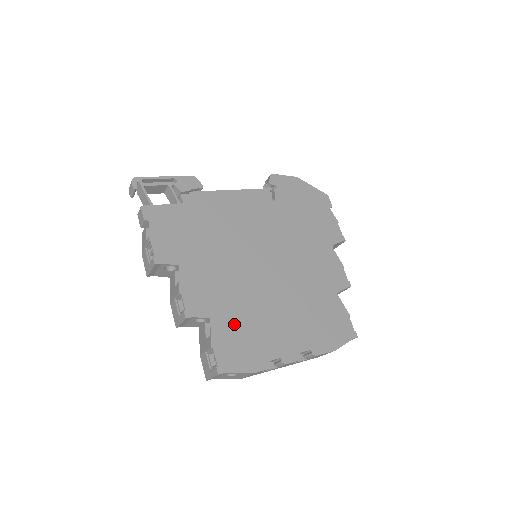
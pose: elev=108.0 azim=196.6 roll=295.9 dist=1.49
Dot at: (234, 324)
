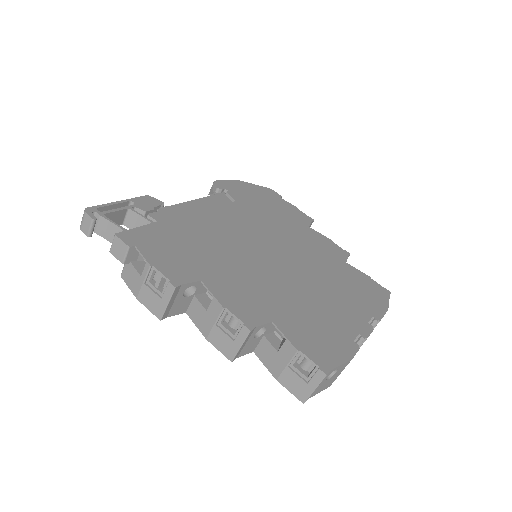
Dot at: (297, 319)
